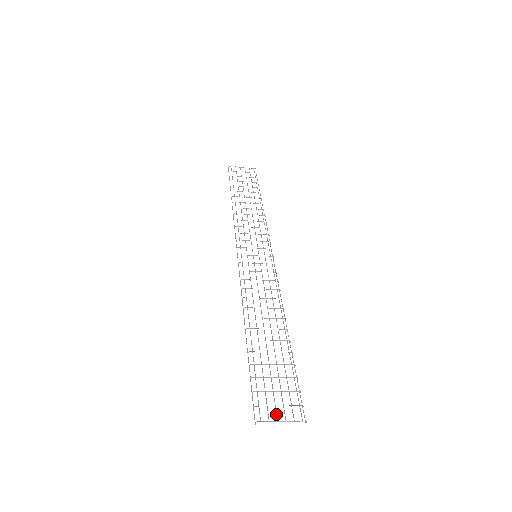
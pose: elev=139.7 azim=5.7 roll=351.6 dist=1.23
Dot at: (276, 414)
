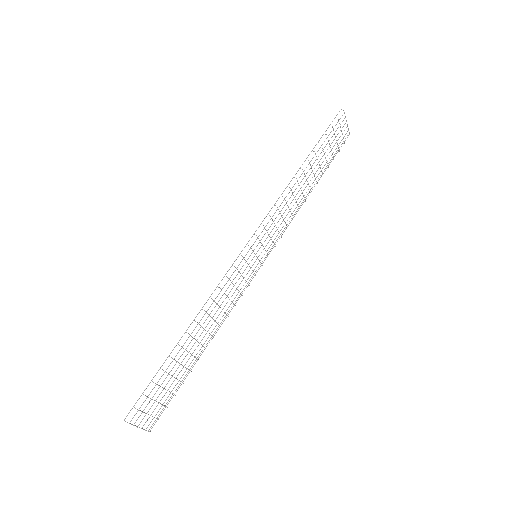
Dot at: occluded
